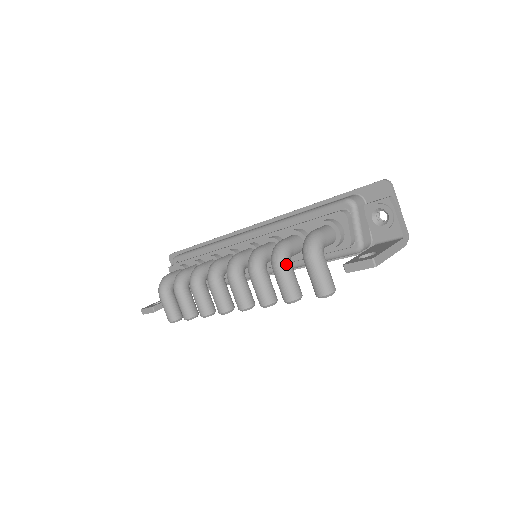
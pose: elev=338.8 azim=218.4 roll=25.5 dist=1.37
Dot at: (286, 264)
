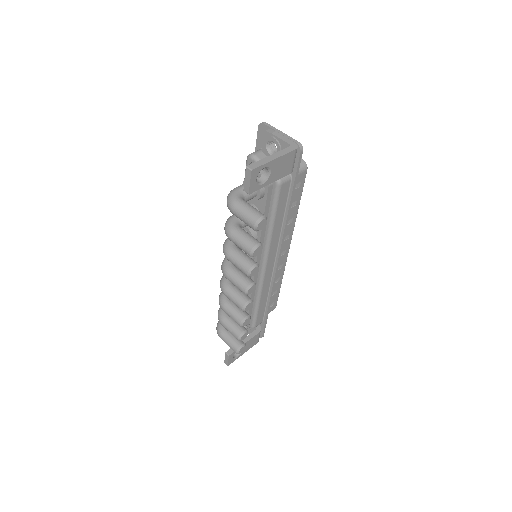
Dot at: (233, 229)
